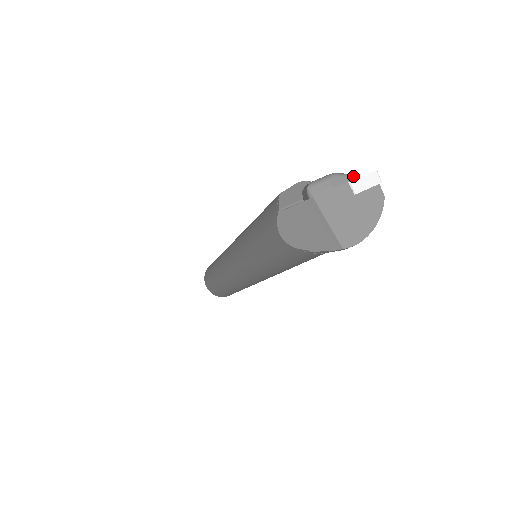
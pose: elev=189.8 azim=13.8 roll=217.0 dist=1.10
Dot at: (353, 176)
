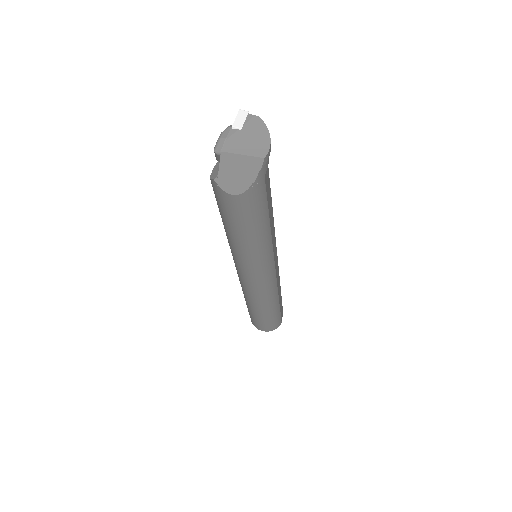
Dot at: (232, 125)
